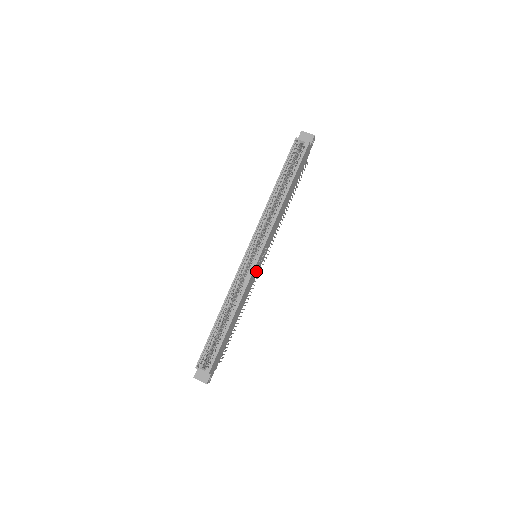
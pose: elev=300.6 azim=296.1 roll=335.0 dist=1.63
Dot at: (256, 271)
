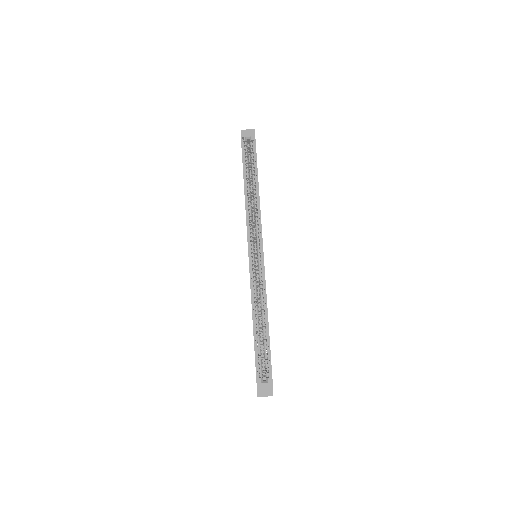
Dot at: occluded
